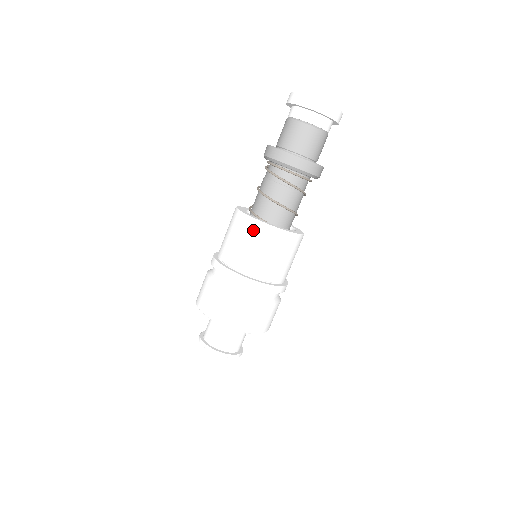
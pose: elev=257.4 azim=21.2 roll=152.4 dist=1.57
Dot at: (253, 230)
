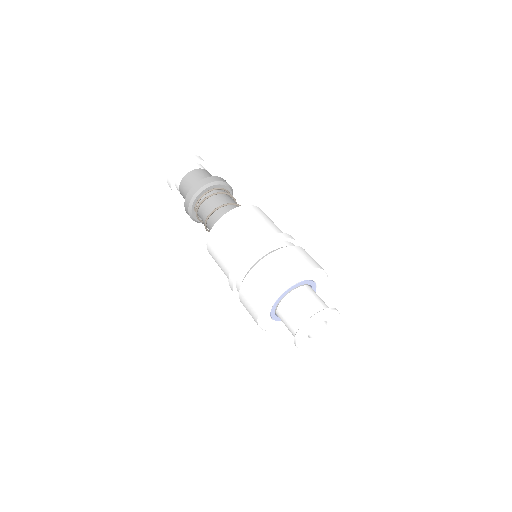
Dot at: (251, 211)
